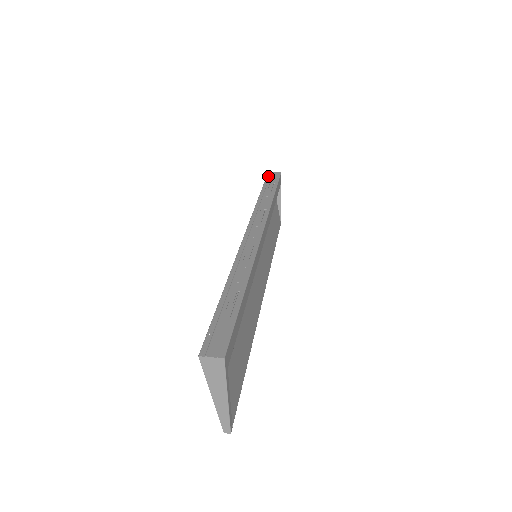
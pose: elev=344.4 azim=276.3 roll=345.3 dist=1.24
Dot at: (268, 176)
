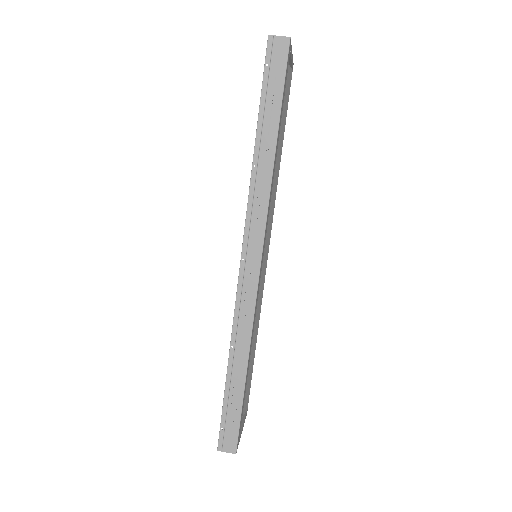
Dot at: (268, 60)
